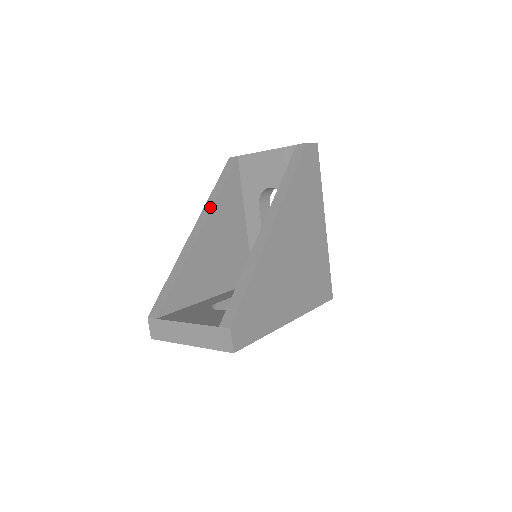
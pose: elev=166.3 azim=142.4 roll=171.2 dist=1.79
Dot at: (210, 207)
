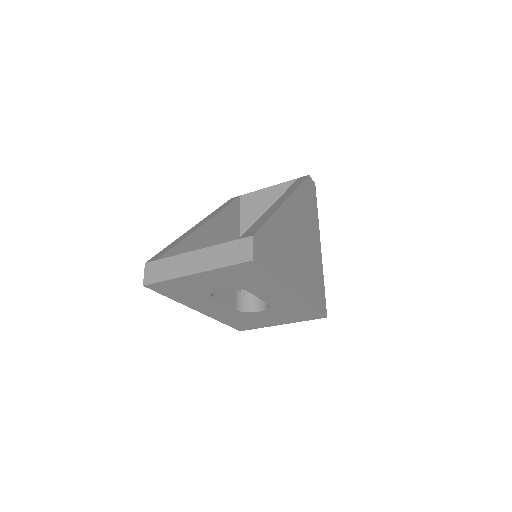
Dot at: (215, 213)
